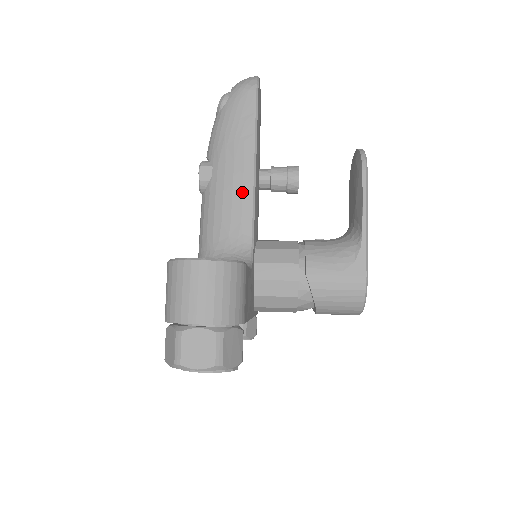
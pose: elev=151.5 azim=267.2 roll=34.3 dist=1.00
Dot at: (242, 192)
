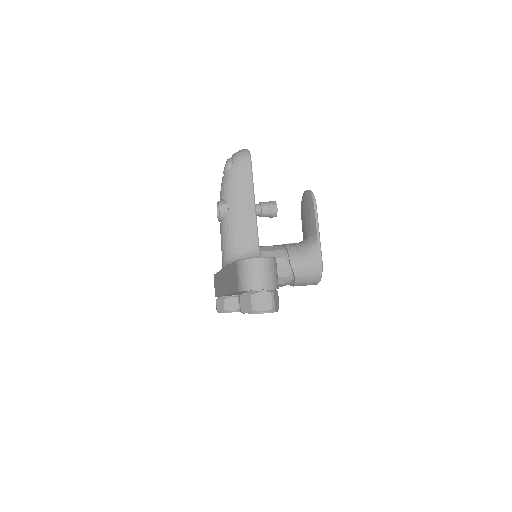
Dot at: (249, 219)
